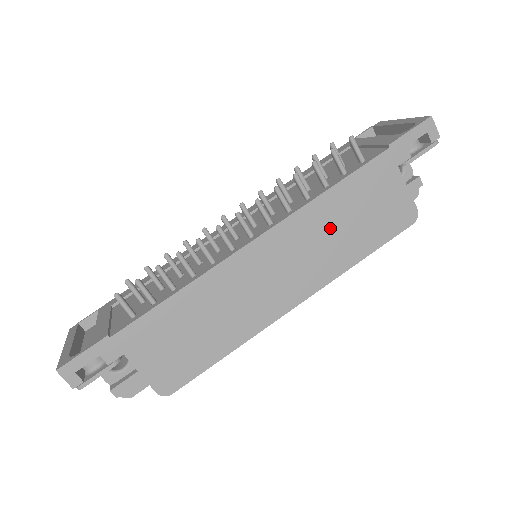
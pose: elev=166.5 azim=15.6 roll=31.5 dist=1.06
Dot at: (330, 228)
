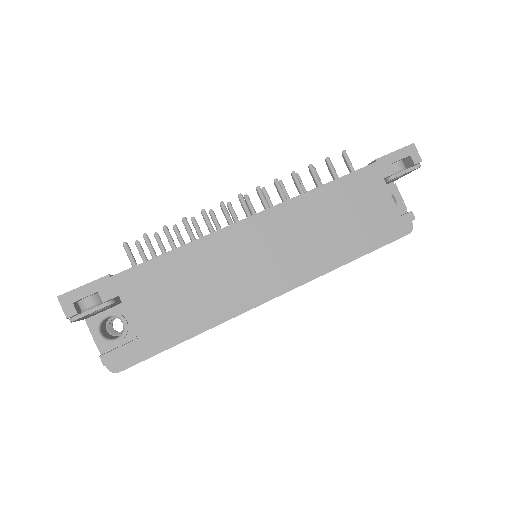
Dot at: (320, 220)
